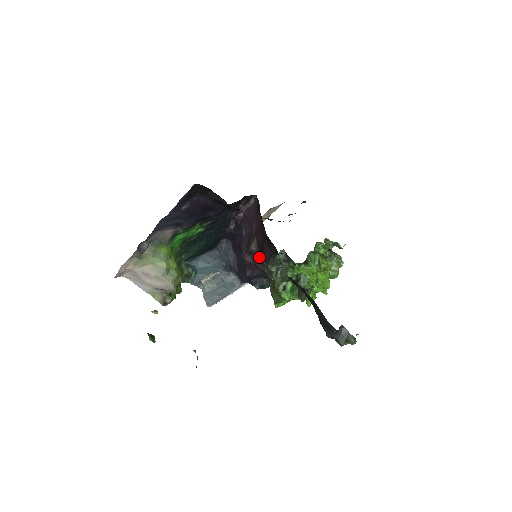
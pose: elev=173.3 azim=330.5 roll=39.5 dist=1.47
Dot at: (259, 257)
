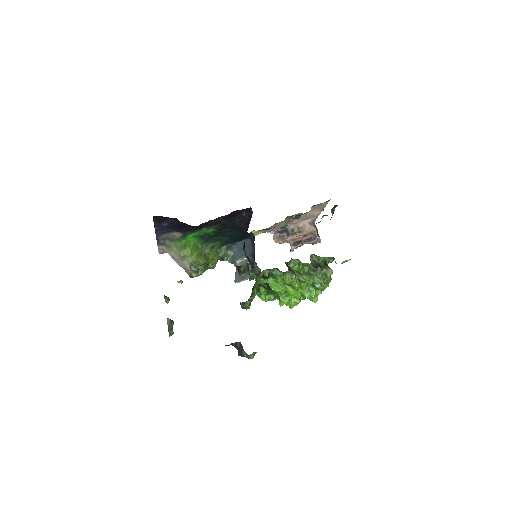
Dot at: occluded
